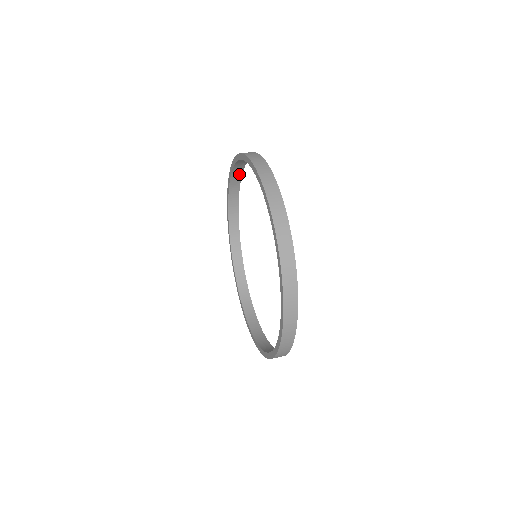
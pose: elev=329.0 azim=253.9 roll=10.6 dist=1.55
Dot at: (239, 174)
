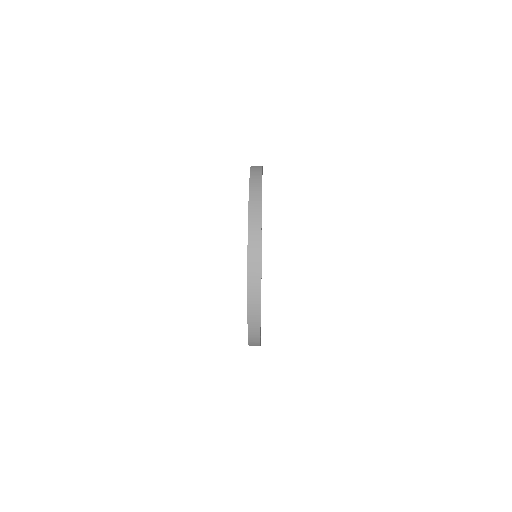
Dot at: occluded
